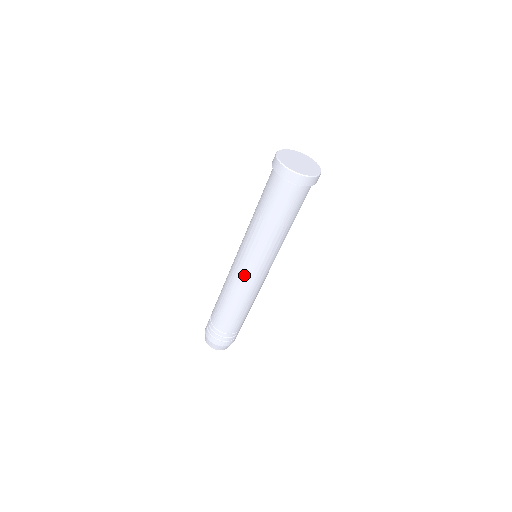
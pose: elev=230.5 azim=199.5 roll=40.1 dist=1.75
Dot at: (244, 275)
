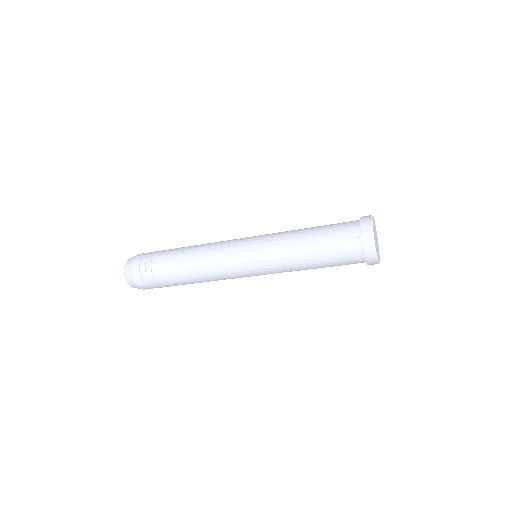
Dot at: (238, 269)
